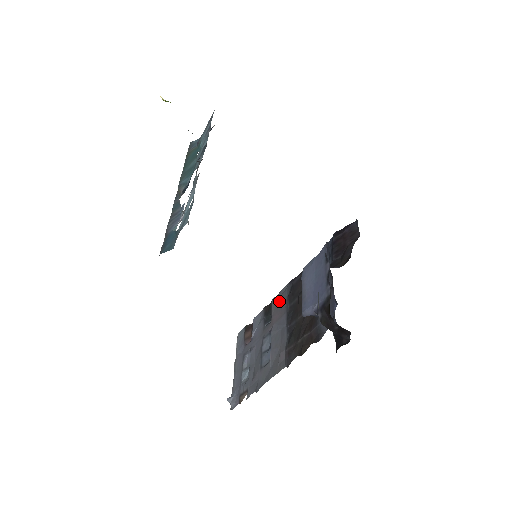
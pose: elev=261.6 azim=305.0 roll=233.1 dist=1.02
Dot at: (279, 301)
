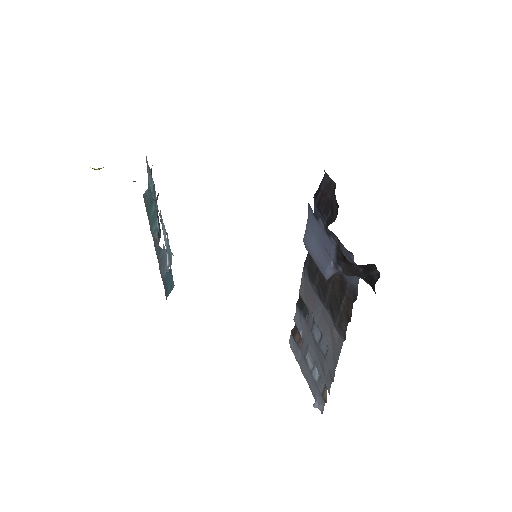
Dot at: (305, 289)
